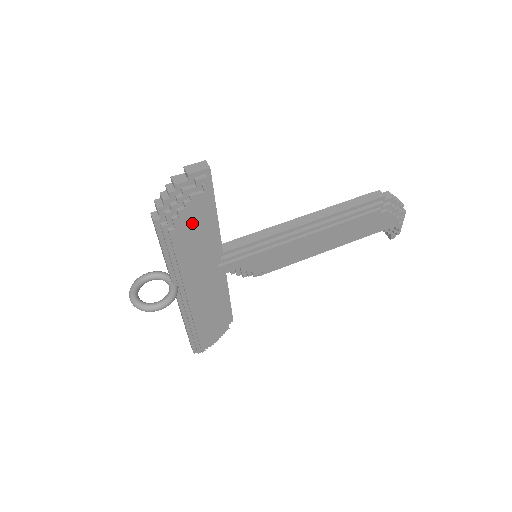
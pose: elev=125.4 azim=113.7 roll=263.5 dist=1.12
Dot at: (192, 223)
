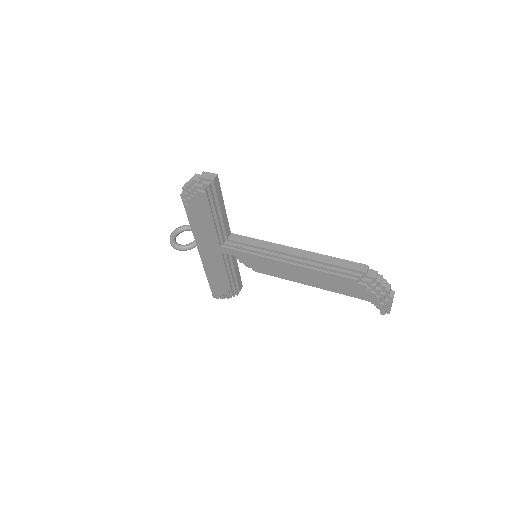
Dot at: (200, 208)
